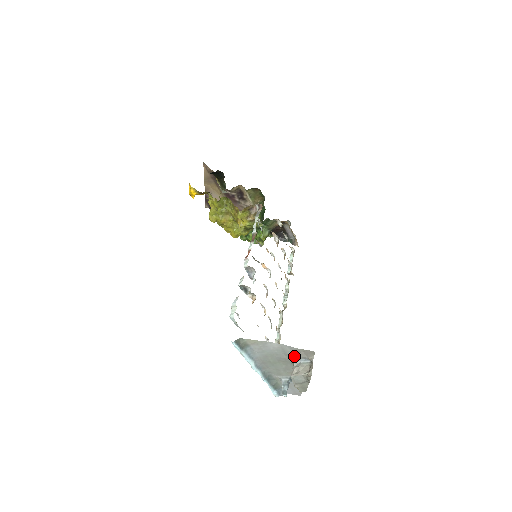
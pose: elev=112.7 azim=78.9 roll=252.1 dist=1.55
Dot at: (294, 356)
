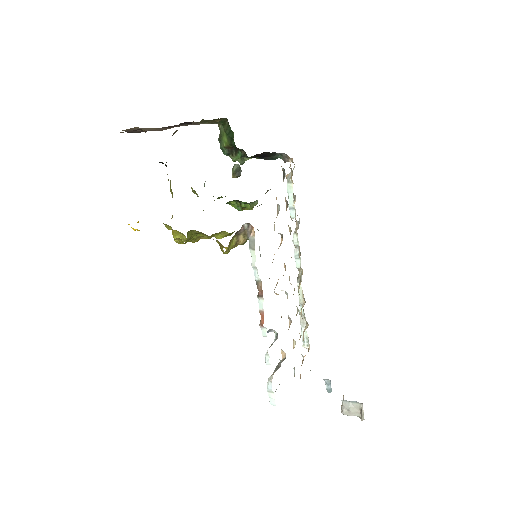
Dot at: occluded
